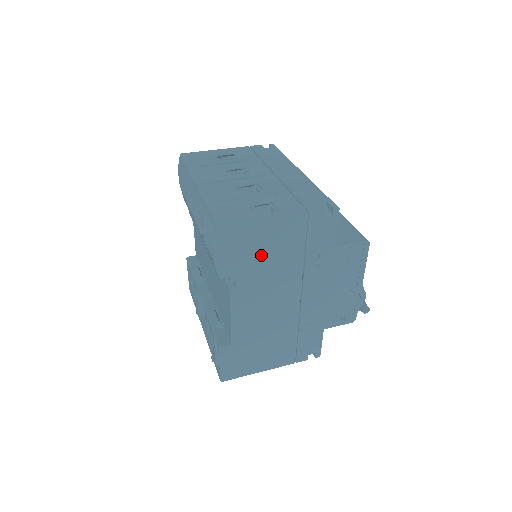
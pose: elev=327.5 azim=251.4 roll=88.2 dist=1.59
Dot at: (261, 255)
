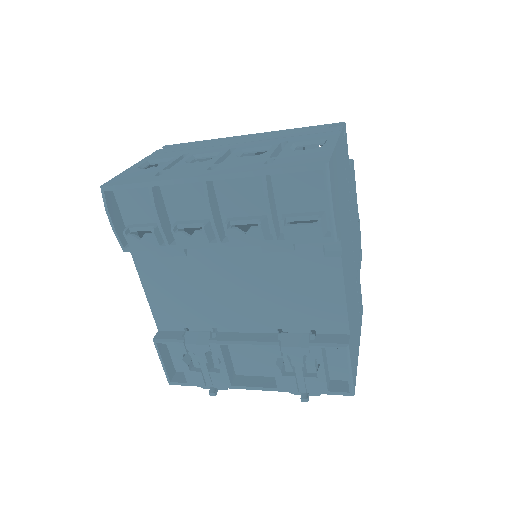
Dot at: (340, 196)
